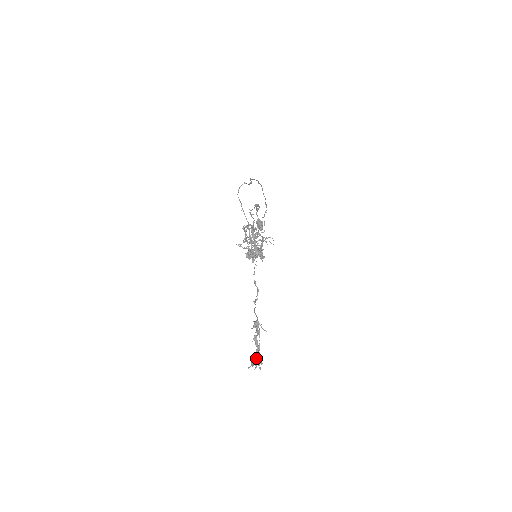
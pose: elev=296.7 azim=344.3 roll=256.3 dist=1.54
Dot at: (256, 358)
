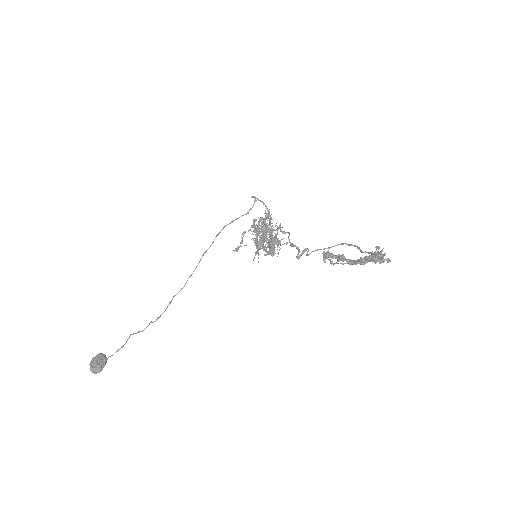
Dot at: occluded
